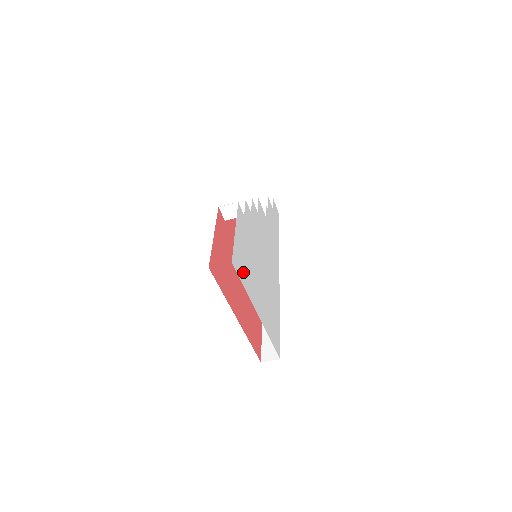
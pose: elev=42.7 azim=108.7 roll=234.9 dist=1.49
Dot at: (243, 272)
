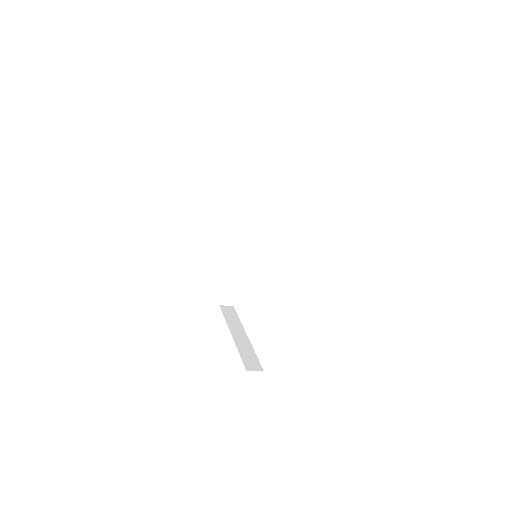
Dot at: occluded
